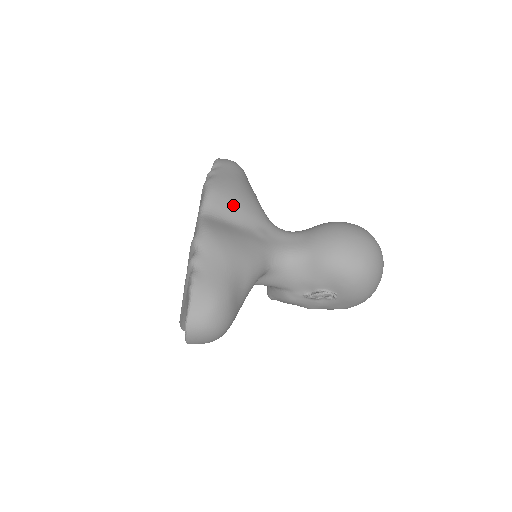
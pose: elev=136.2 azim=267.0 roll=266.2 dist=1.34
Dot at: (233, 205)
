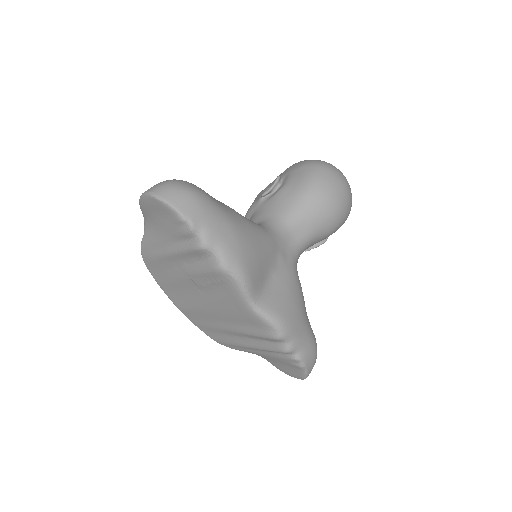
Dot at: (260, 265)
